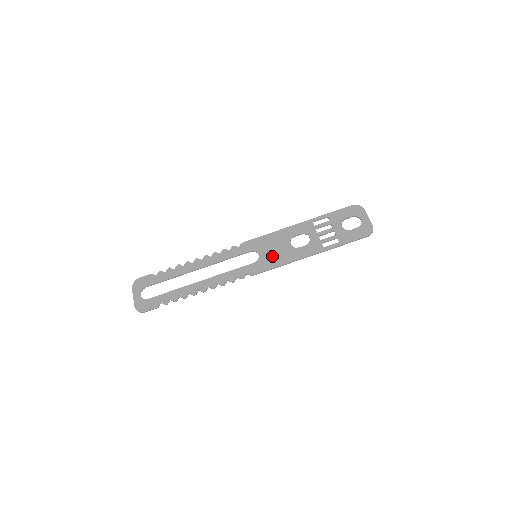
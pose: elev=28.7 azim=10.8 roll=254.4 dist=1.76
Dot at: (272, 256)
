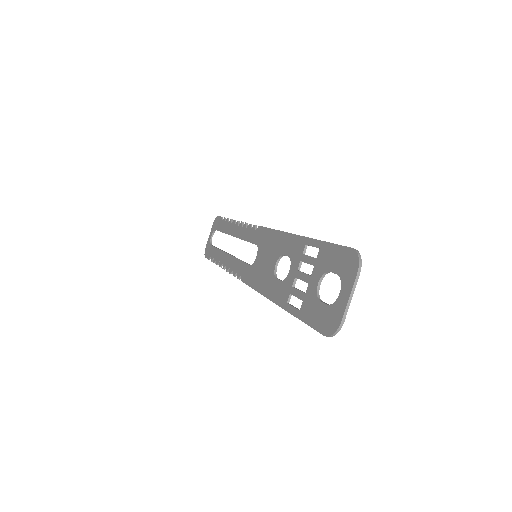
Dot at: (259, 269)
